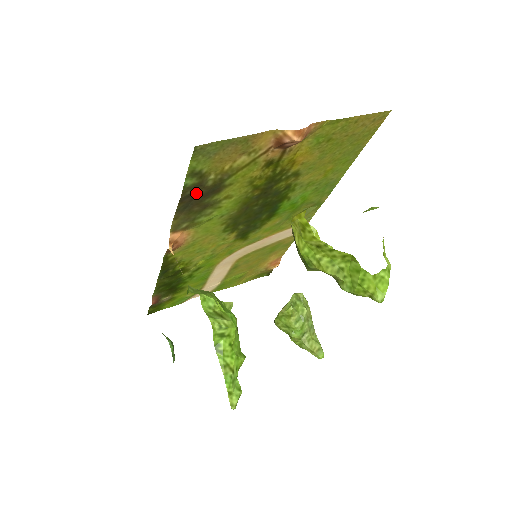
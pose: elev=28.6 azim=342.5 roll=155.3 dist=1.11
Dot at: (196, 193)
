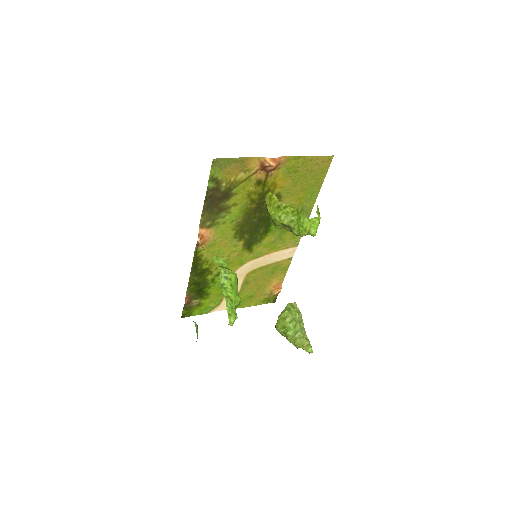
Dot at: (215, 196)
